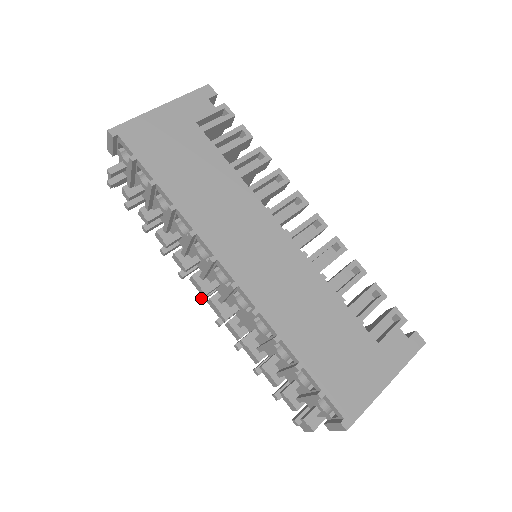
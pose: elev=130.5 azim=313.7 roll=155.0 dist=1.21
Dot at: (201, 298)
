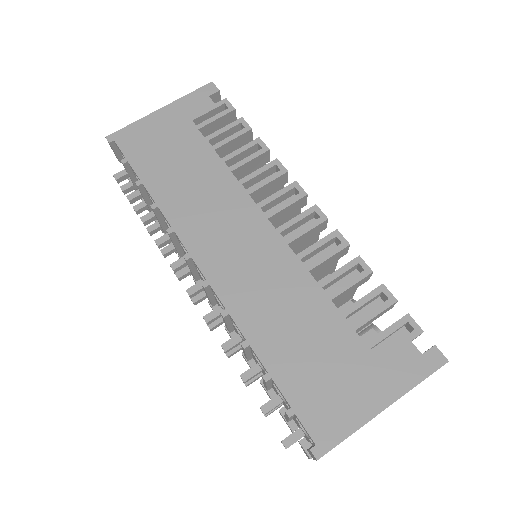
Dot at: (194, 300)
